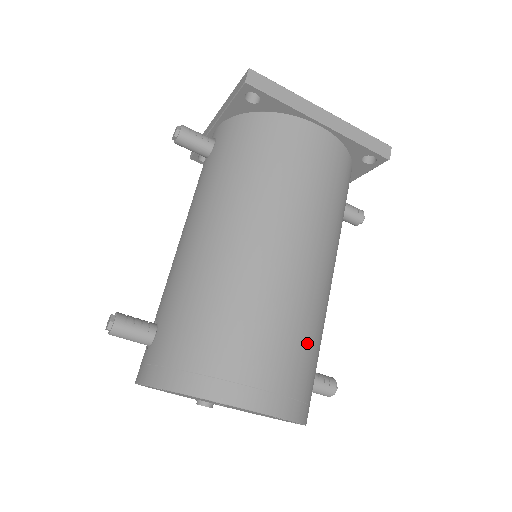
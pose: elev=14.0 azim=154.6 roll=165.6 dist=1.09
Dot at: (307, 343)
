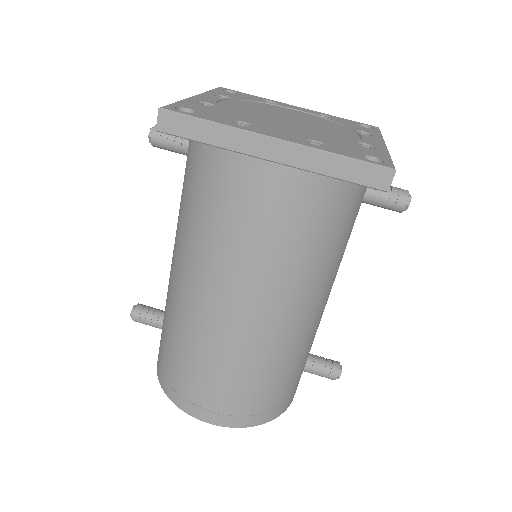
Dot at: (260, 380)
